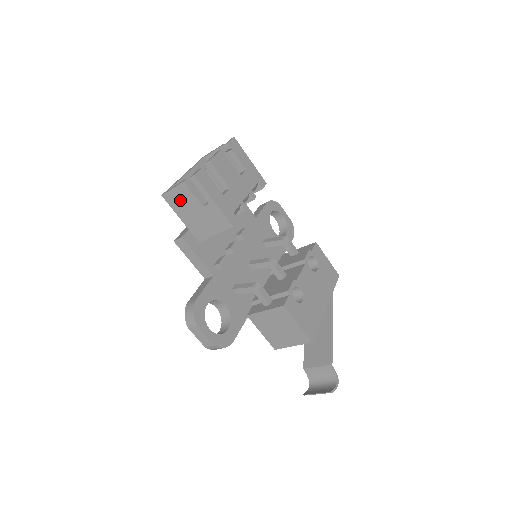
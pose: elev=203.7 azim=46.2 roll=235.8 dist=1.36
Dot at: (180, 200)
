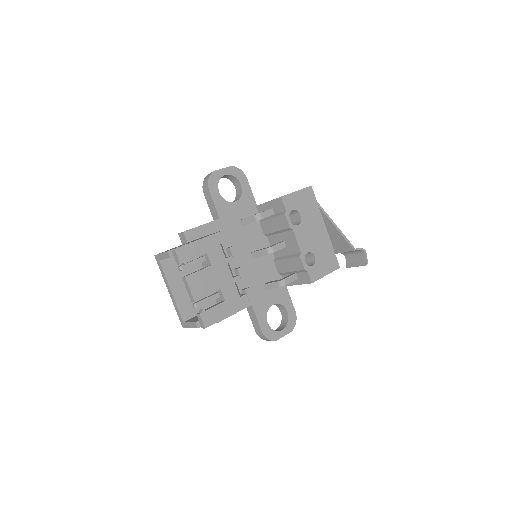
Dot at: occluded
